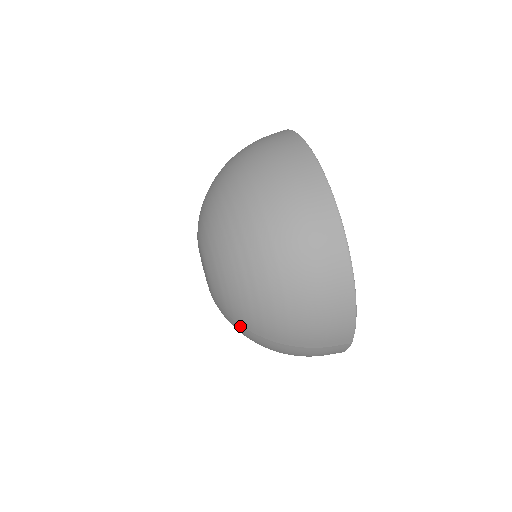
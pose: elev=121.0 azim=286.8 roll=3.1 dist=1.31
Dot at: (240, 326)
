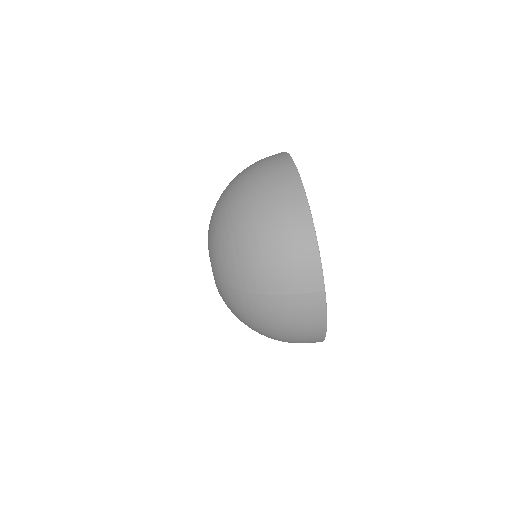
Dot at: (231, 290)
